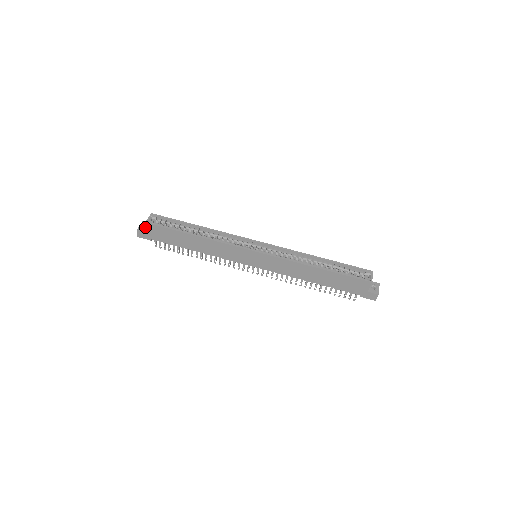
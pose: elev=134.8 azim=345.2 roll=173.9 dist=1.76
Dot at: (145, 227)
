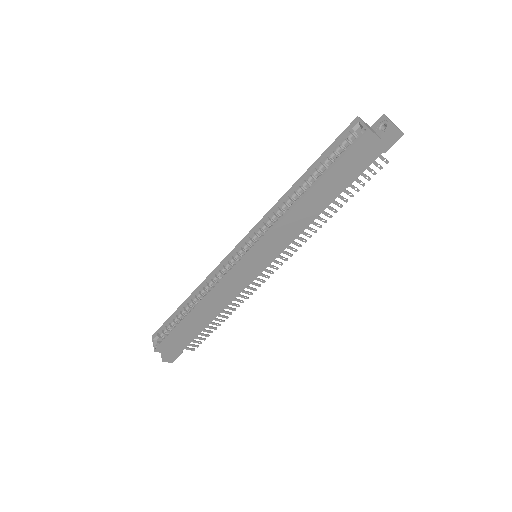
Dot at: occluded
